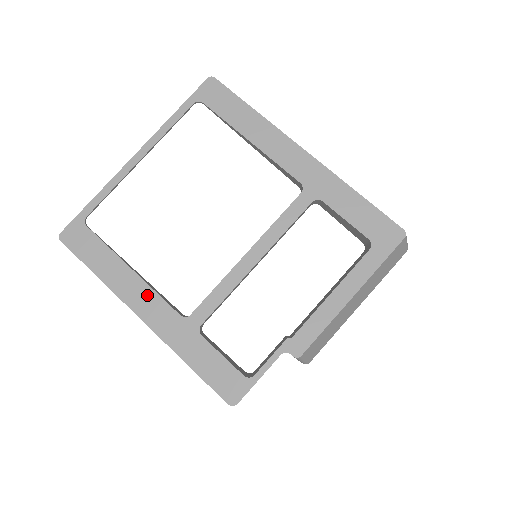
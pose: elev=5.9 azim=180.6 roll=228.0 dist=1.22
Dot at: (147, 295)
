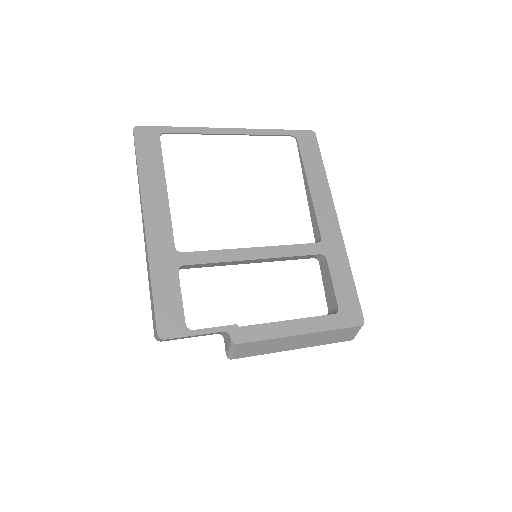
Dot at: (163, 214)
